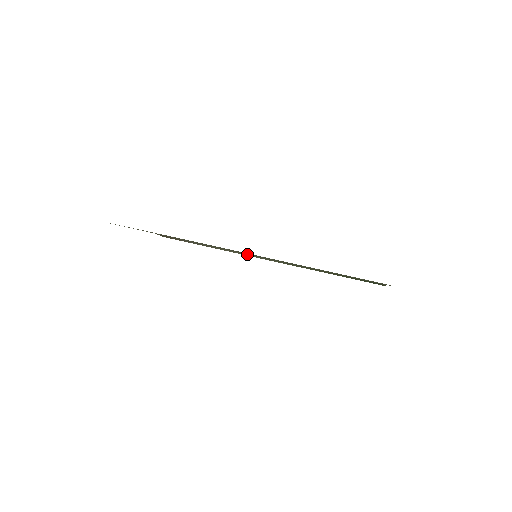
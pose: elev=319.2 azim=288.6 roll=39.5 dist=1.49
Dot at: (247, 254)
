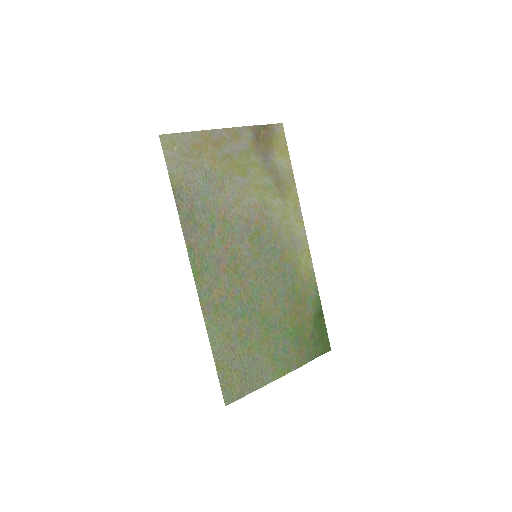
Dot at: (280, 229)
